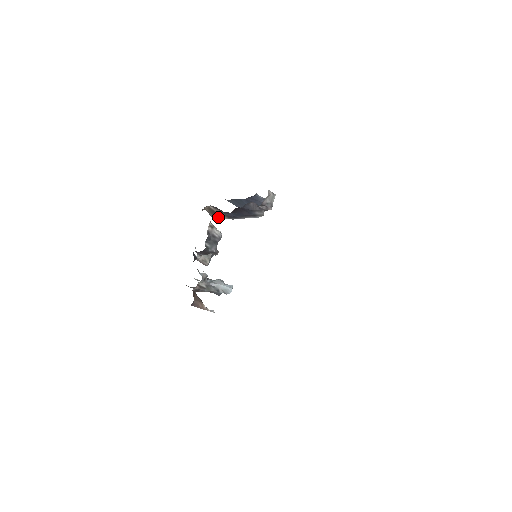
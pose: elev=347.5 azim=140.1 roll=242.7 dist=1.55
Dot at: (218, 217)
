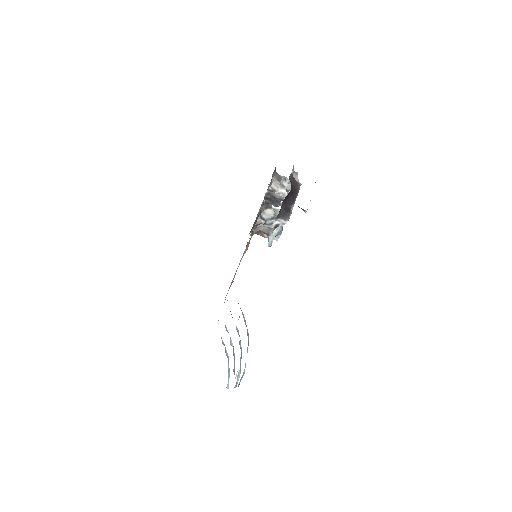
Dot at: (295, 174)
